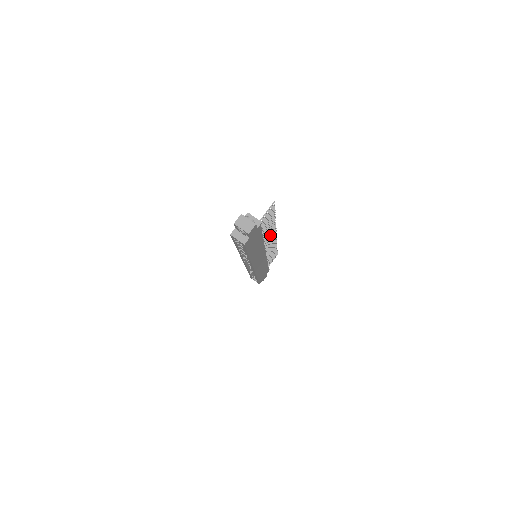
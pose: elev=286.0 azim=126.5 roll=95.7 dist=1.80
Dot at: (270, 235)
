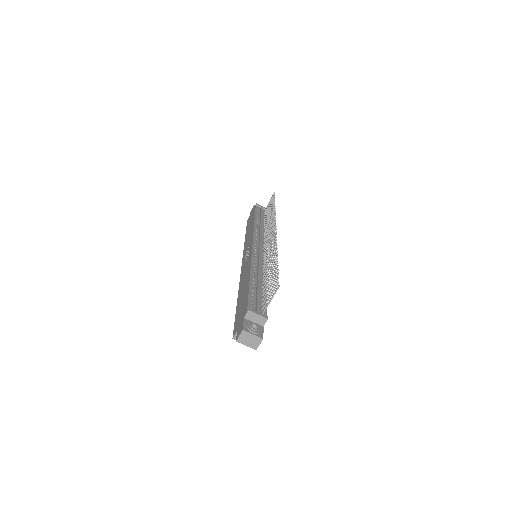
Dot at: (270, 246)
